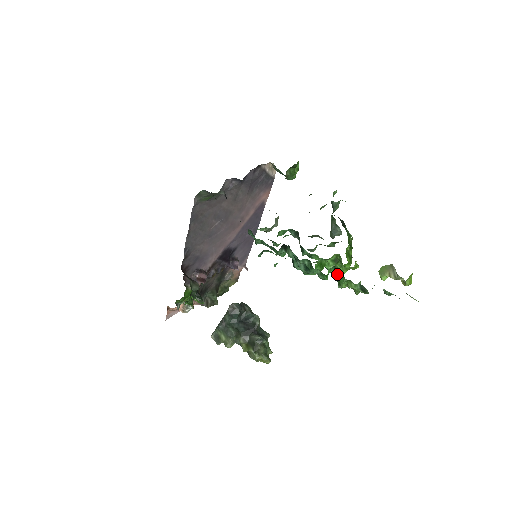
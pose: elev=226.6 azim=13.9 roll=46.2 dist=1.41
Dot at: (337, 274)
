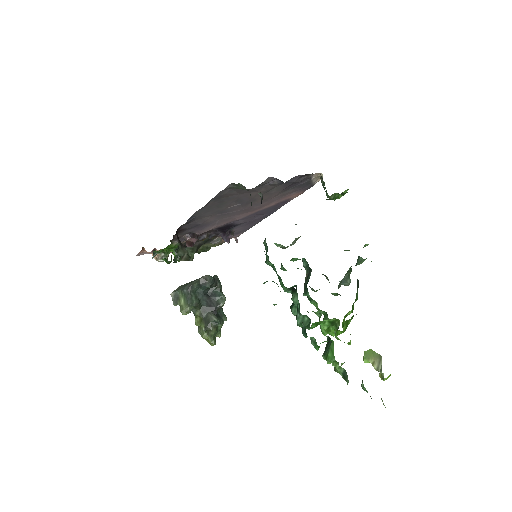
Dot at: (329, 348)
